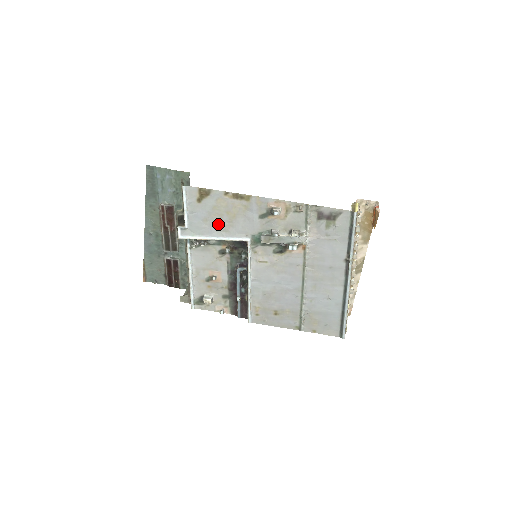
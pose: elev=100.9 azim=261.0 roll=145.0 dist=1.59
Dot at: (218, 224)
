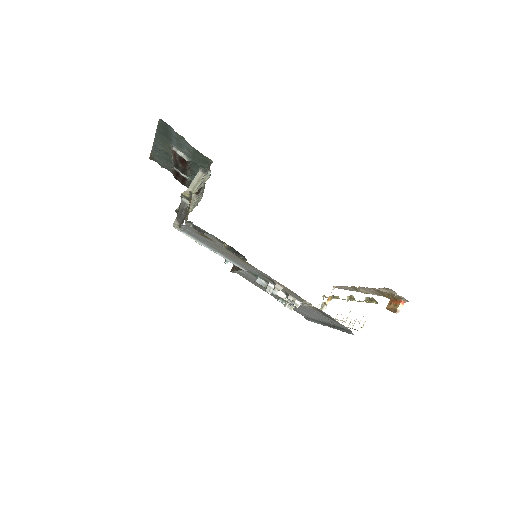
Dot at: (216, 249)
